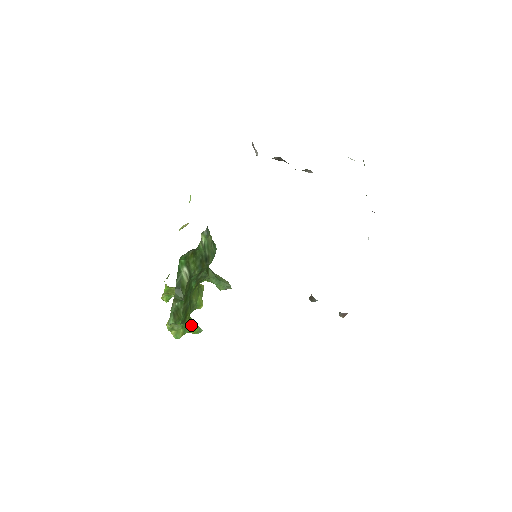
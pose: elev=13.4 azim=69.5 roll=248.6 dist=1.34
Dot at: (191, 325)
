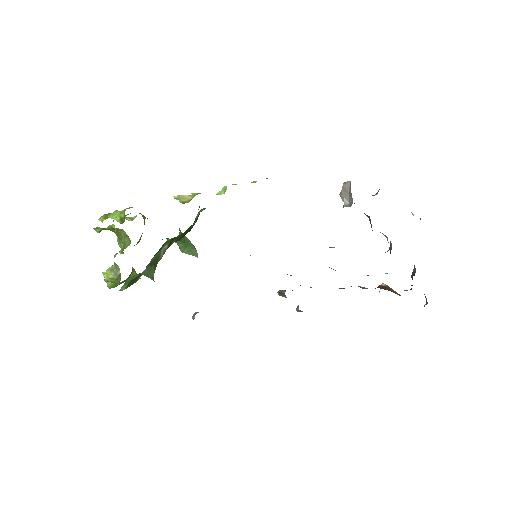
Dot at: (131, 275)
